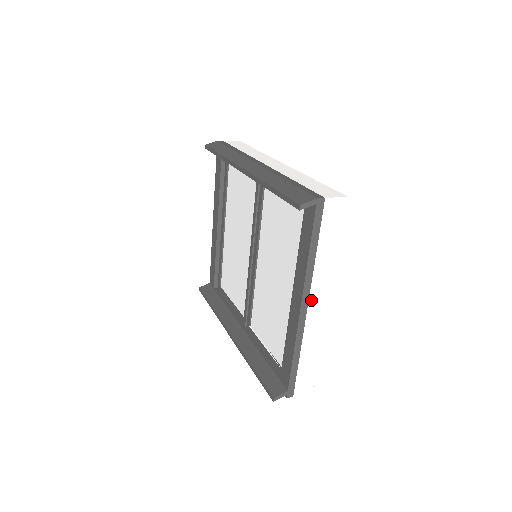
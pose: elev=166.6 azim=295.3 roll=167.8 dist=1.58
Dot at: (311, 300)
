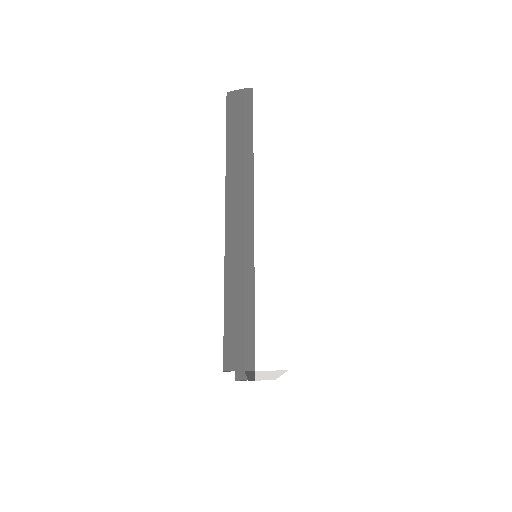
Dot at: (258, 376)
